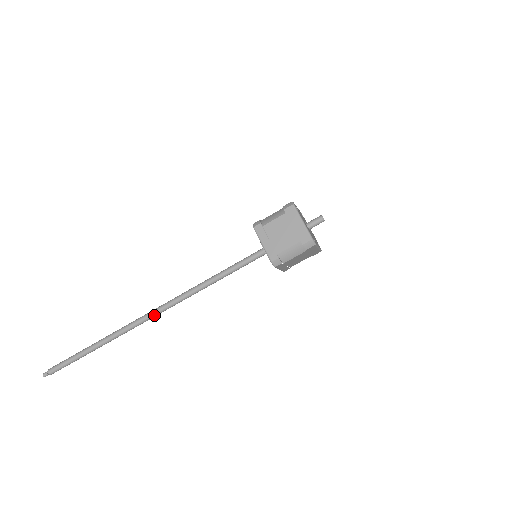
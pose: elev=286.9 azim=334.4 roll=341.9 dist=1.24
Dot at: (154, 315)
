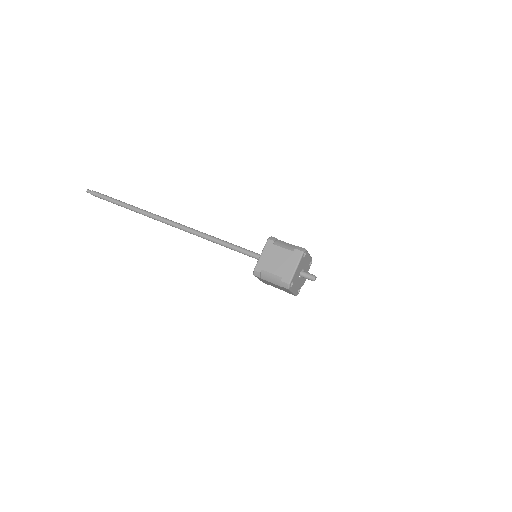
Dot at: (170, 224)
